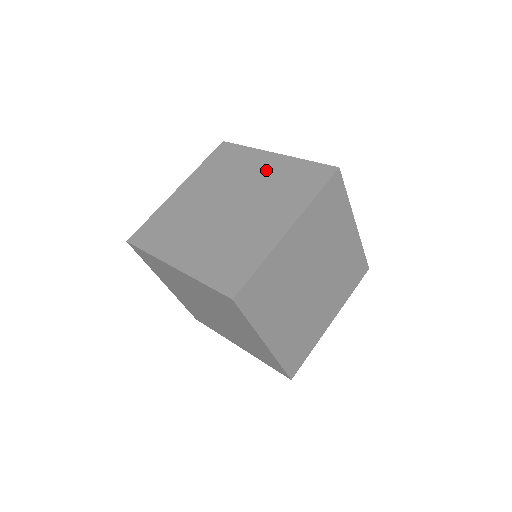
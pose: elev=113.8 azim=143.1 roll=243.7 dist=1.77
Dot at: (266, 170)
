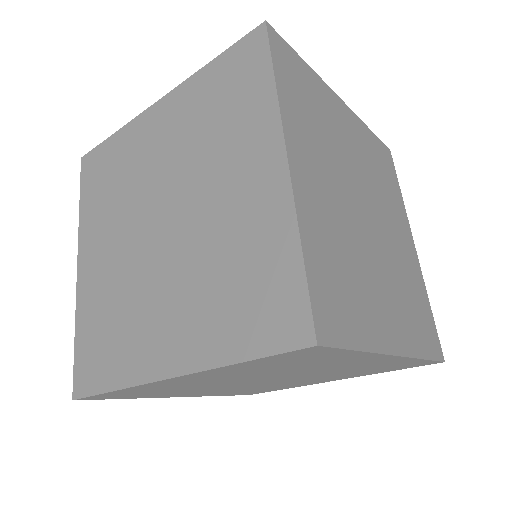
Dot at: (168, 129)
